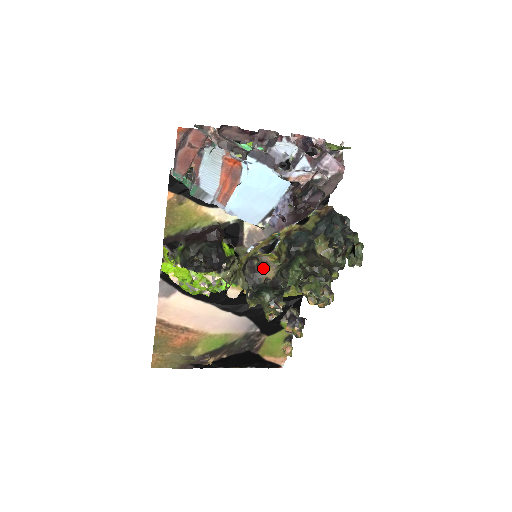
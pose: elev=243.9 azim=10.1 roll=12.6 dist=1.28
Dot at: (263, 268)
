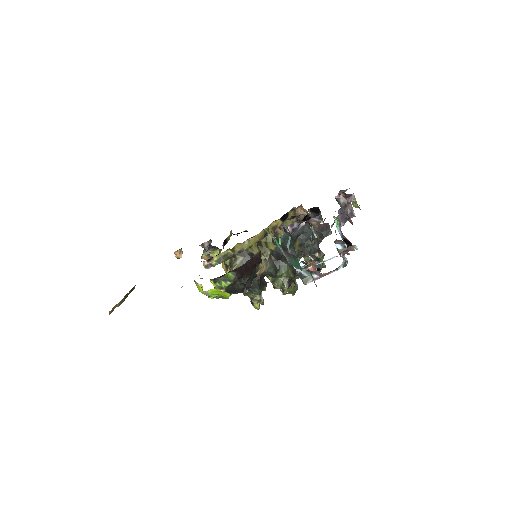
Dot at: (260, 268)
